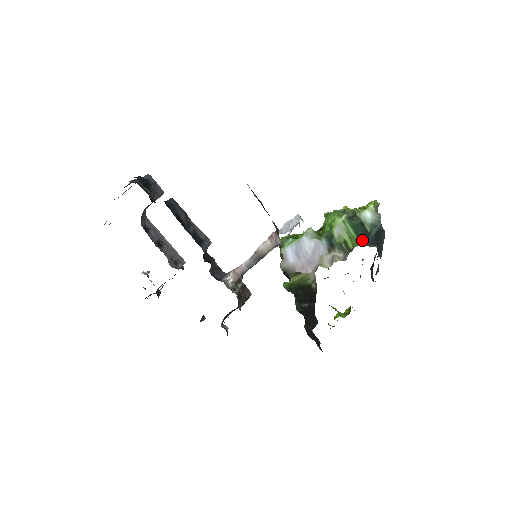
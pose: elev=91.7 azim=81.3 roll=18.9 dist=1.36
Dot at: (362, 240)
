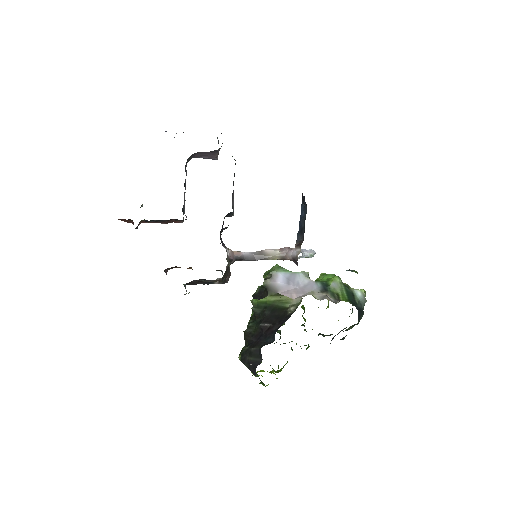
Dot at: (351, 302)
